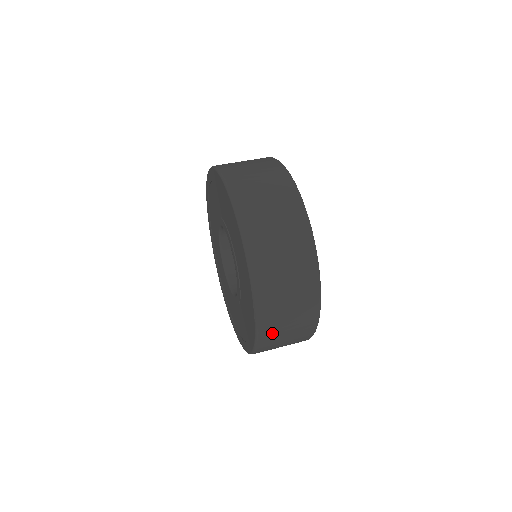
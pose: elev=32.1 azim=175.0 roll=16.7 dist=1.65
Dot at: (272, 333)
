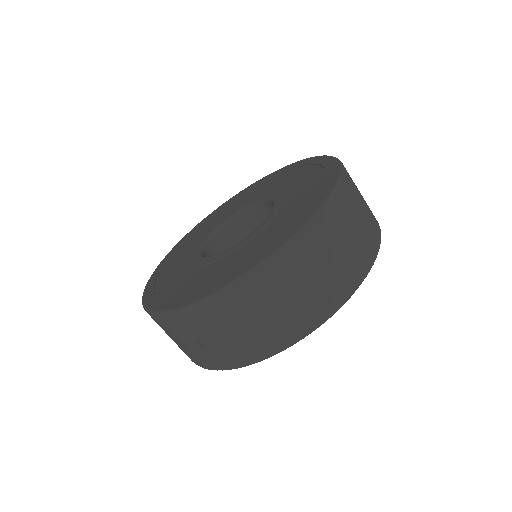
Dot at: (282, 276)
